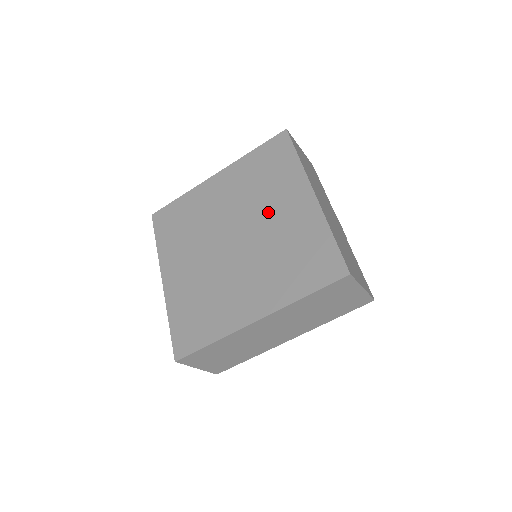
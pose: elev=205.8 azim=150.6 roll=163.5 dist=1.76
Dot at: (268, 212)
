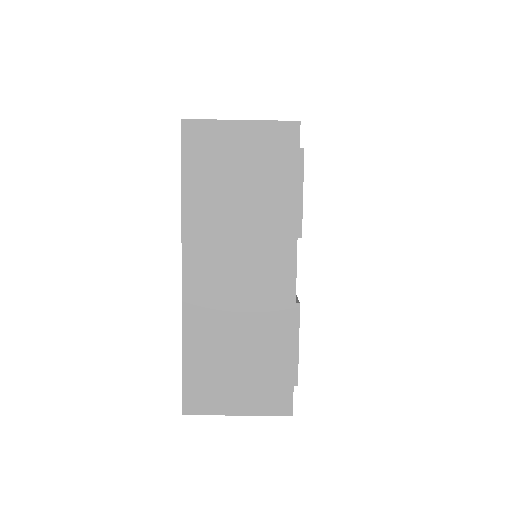
Dot at: occluded
